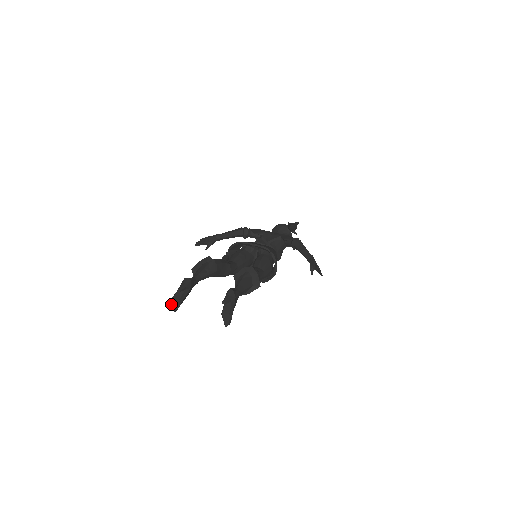
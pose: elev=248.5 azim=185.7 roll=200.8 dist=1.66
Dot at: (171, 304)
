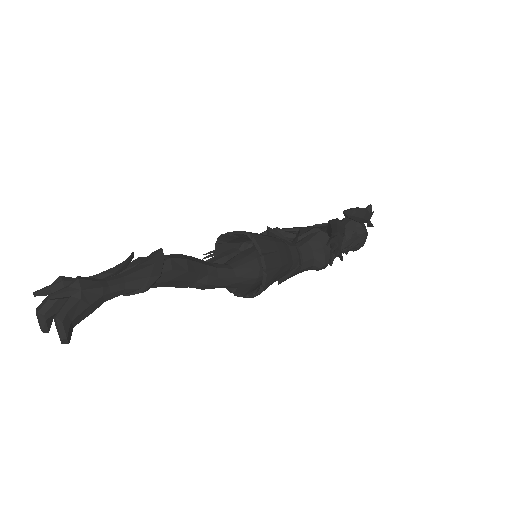
Dot at: (38, 320)
